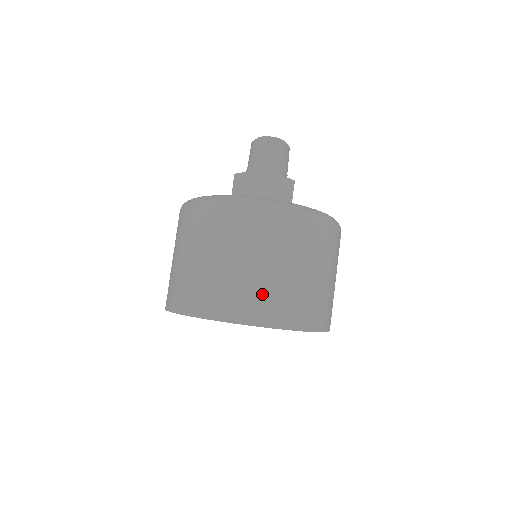
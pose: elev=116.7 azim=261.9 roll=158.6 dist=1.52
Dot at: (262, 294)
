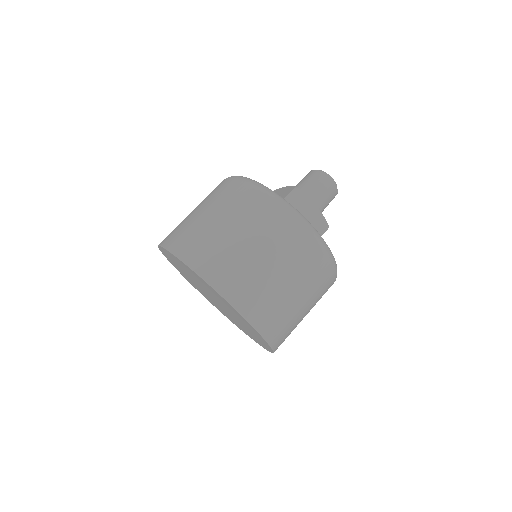
Dot at: (270, 302)
